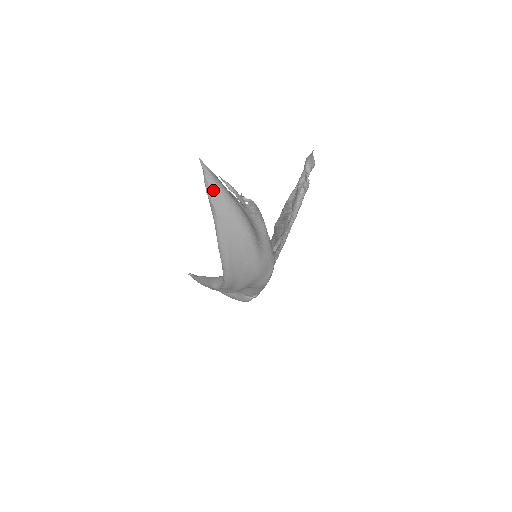
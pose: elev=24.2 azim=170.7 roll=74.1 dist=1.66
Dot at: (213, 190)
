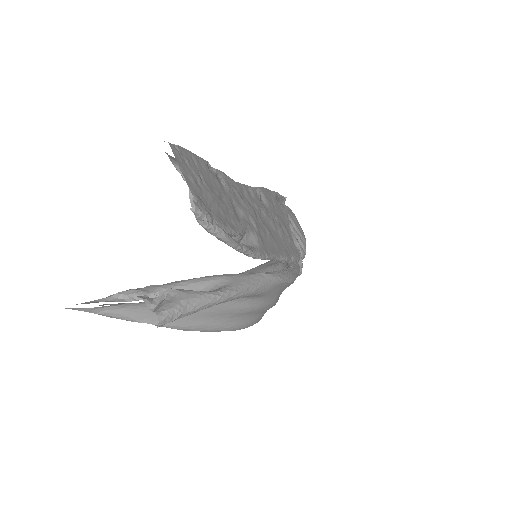
Dot at: (119, 314)
